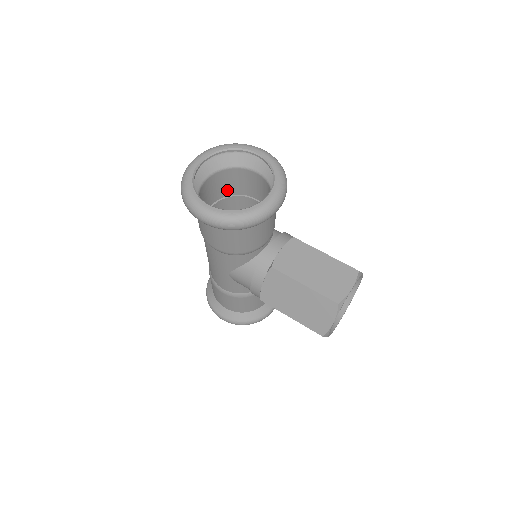
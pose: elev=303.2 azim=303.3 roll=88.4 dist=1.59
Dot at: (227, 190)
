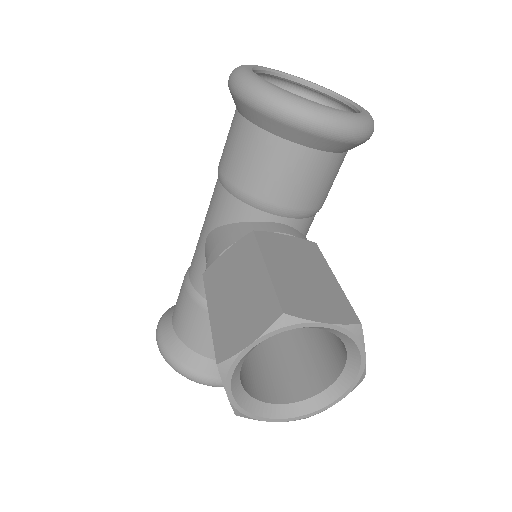
Dot at: occluded
